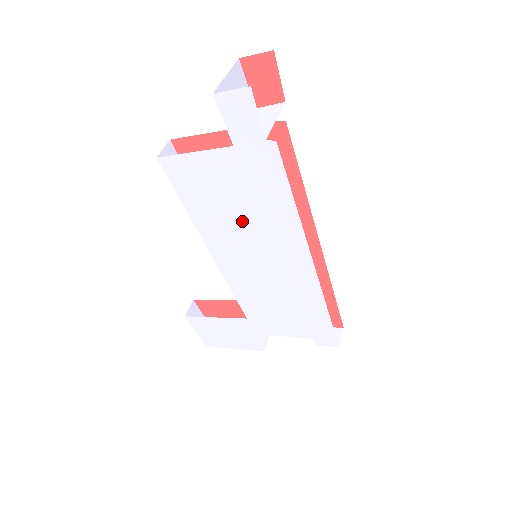
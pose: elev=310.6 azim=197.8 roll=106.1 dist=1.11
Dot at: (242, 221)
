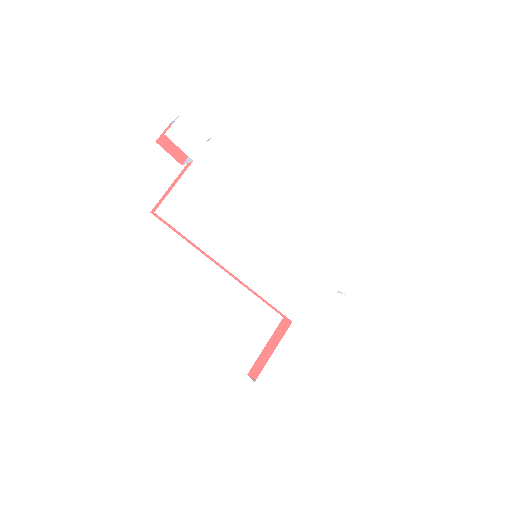
Dot at: (231, 218)
